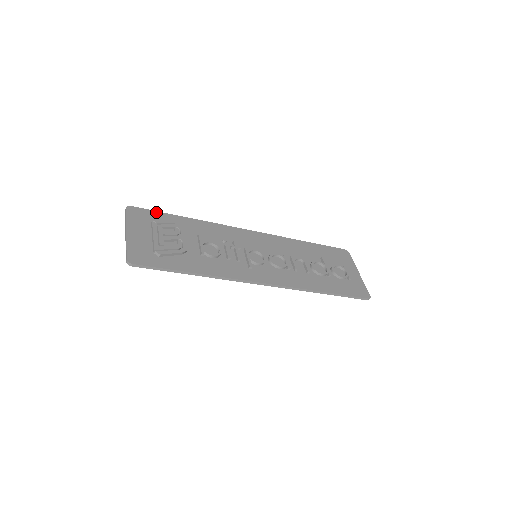
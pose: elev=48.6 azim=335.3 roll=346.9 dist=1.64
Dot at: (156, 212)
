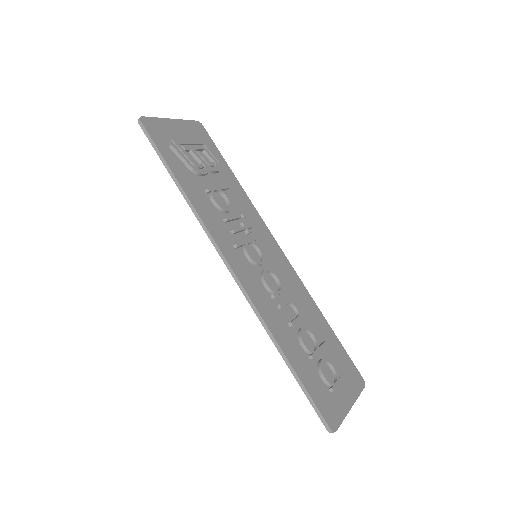
Dot at: (216, 148)
